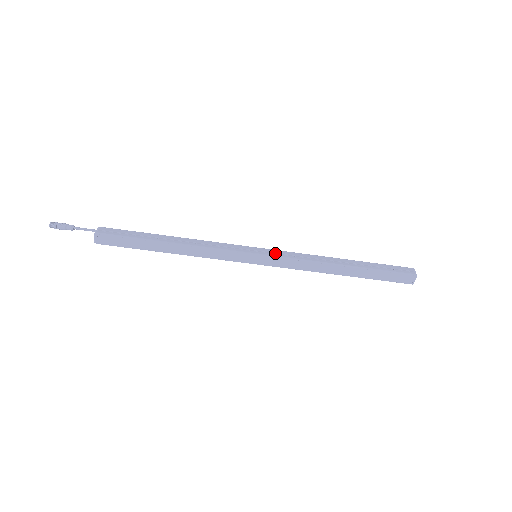
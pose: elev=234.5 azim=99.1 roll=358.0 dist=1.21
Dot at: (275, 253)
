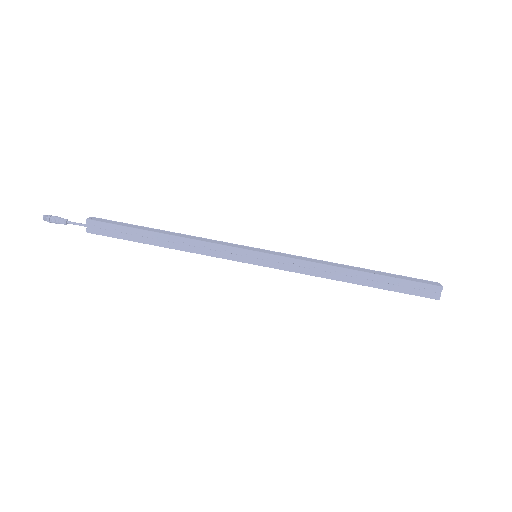
Dot at: occluded
